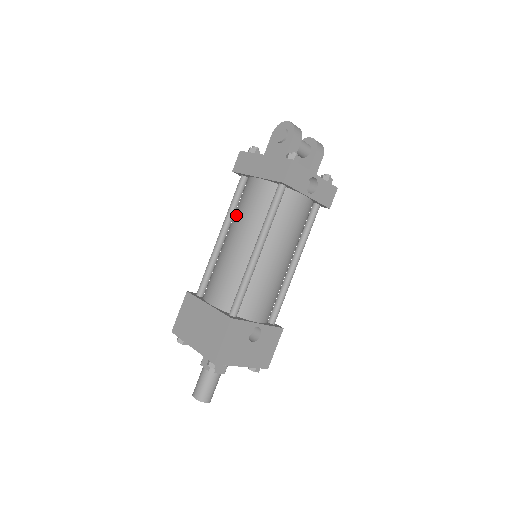
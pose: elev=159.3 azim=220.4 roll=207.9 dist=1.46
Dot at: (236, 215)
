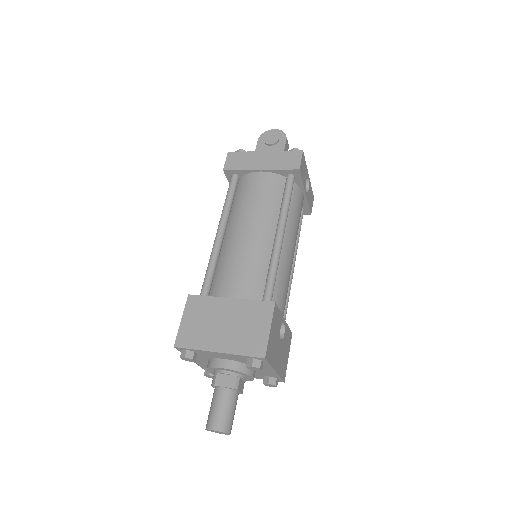
Dot at: (240, 208)
